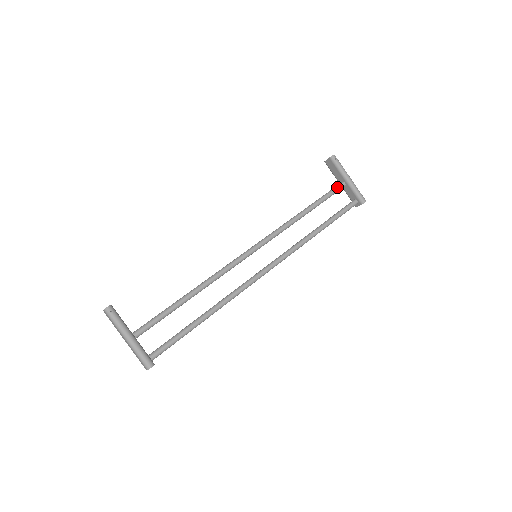
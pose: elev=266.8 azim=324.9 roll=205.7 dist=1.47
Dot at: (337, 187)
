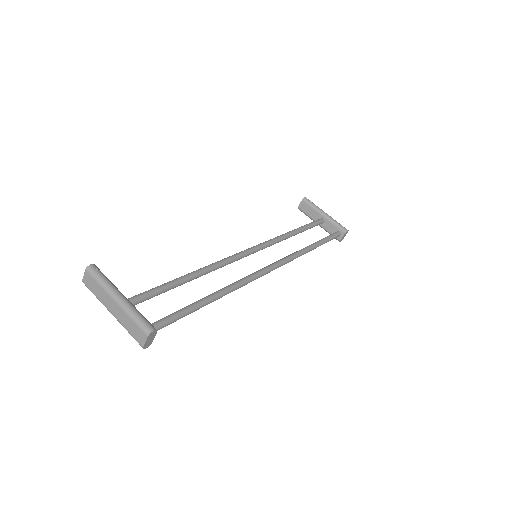
Dot at: (317, 220)
